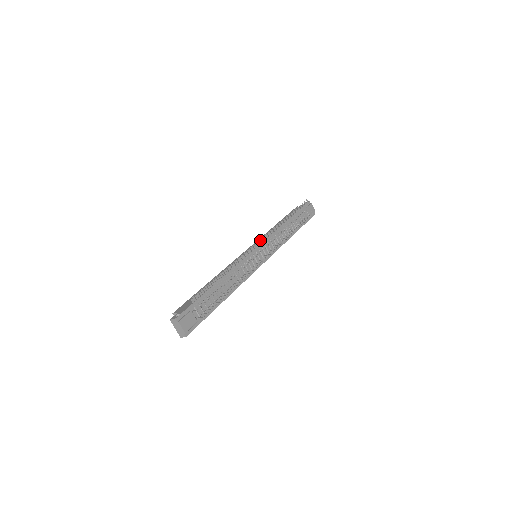
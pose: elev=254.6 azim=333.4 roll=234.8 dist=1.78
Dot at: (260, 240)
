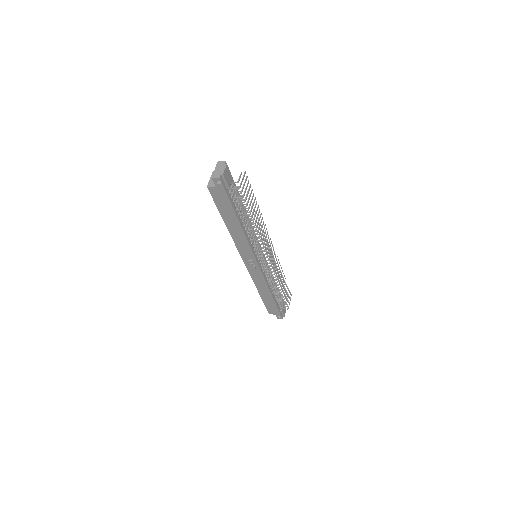
Dot at: occluded
